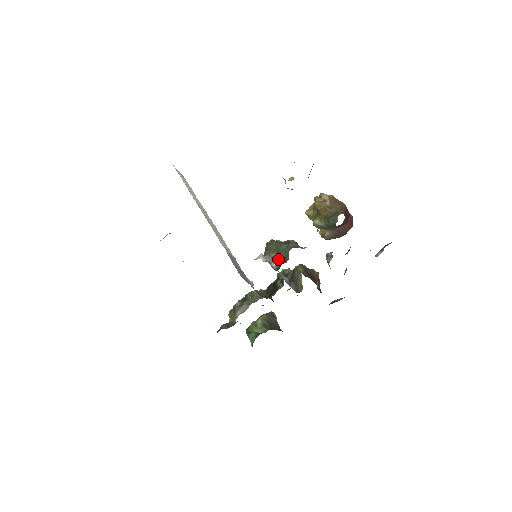
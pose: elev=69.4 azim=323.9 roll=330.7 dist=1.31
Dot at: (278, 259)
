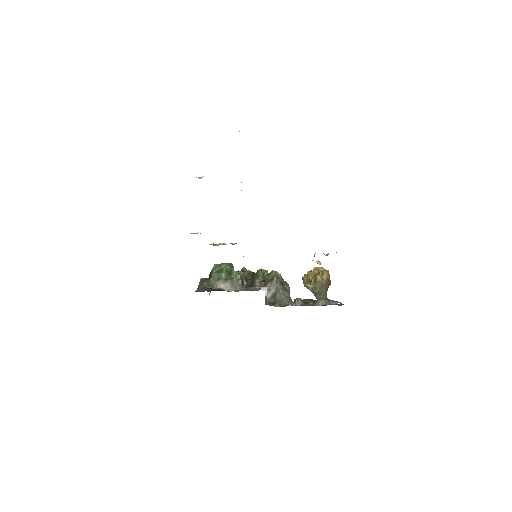
Dot at: (273, 295)
